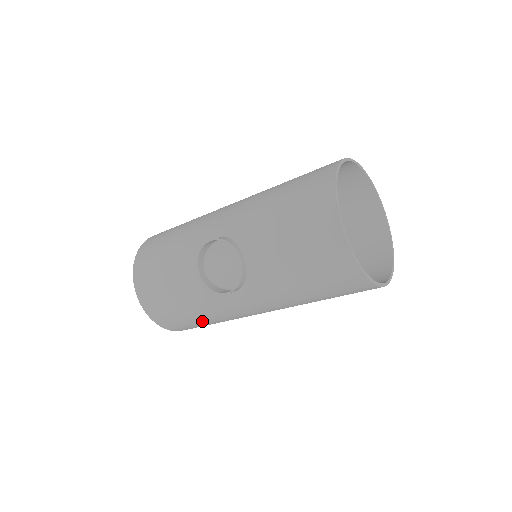
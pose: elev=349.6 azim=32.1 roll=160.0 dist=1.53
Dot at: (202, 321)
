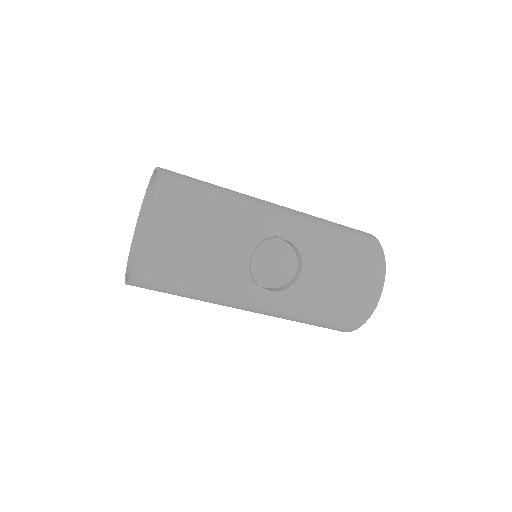
Dot at: (187, 293)
